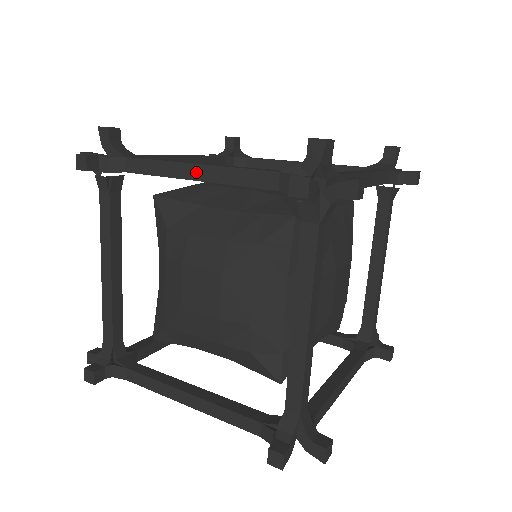
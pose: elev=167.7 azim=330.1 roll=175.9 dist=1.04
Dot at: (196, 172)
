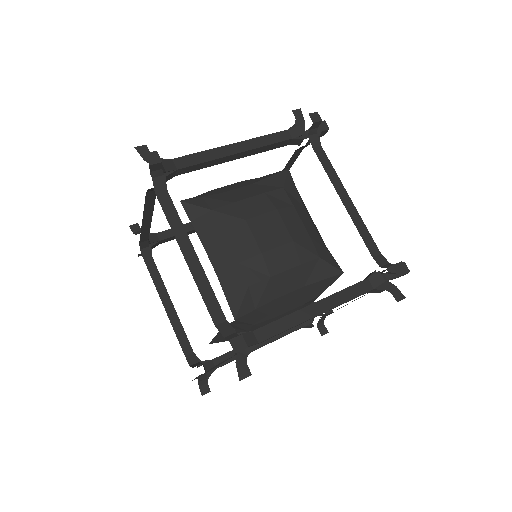
Dot at: (347, 201)
